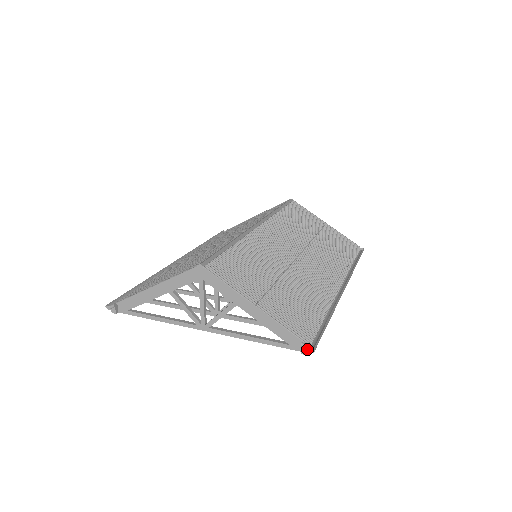
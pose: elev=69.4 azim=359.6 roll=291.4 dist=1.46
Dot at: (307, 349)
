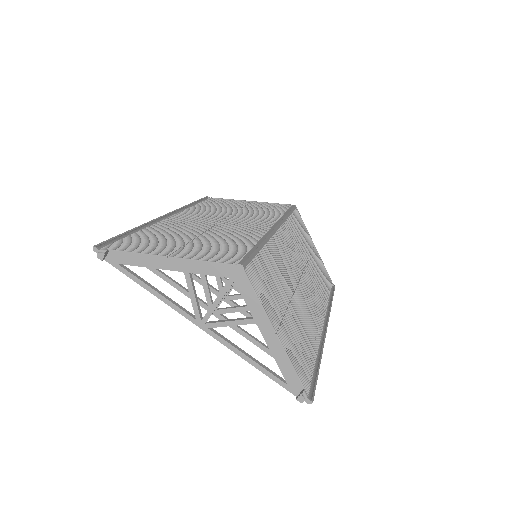
Dot at: (306, 398)
